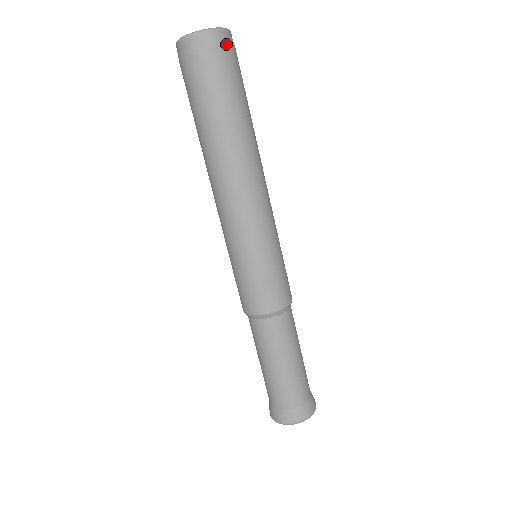
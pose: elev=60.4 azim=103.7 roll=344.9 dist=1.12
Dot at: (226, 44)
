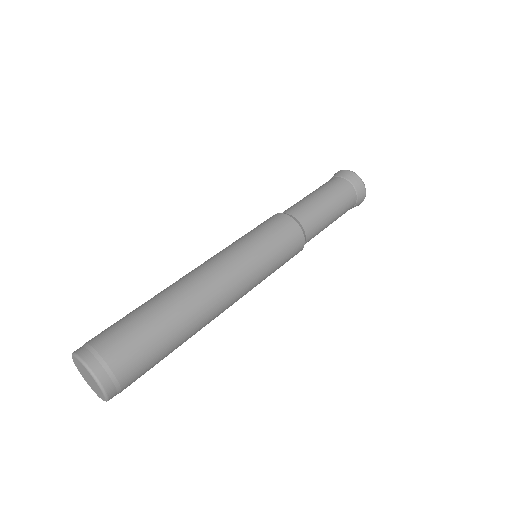
Dot at: (121, 387)
